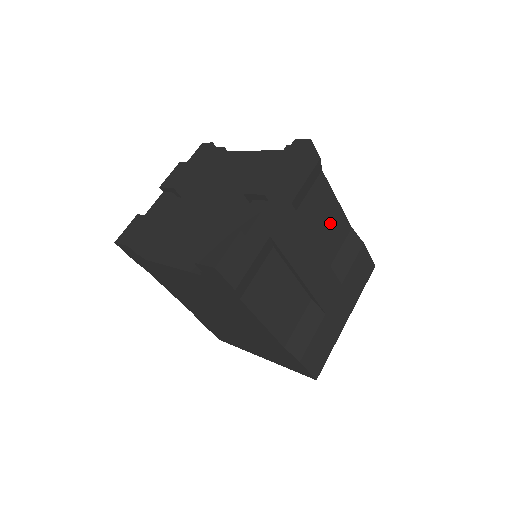
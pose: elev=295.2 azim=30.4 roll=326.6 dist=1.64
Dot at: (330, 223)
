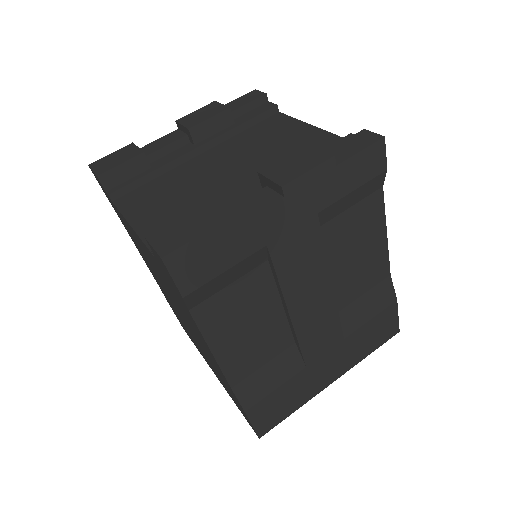
Dot at: (363, 258)
